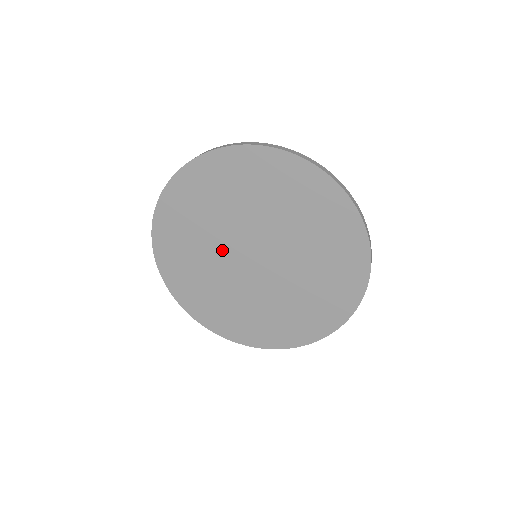
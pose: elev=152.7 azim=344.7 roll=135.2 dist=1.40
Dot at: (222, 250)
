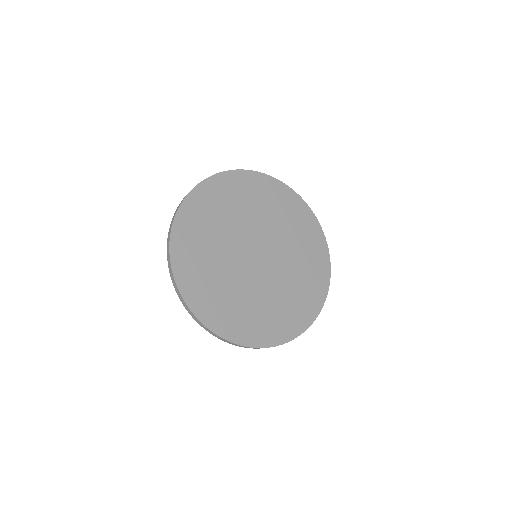
Dot at: (239, 235)
